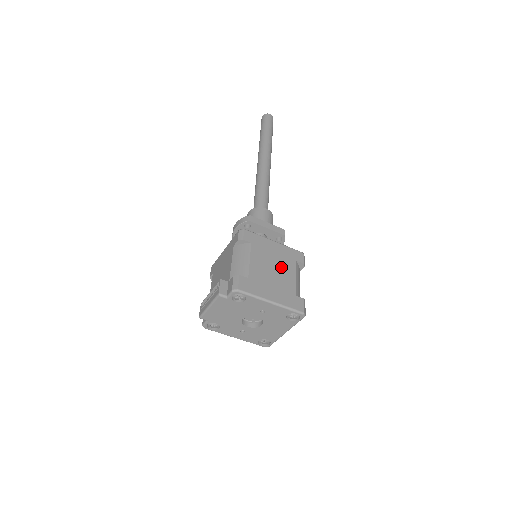
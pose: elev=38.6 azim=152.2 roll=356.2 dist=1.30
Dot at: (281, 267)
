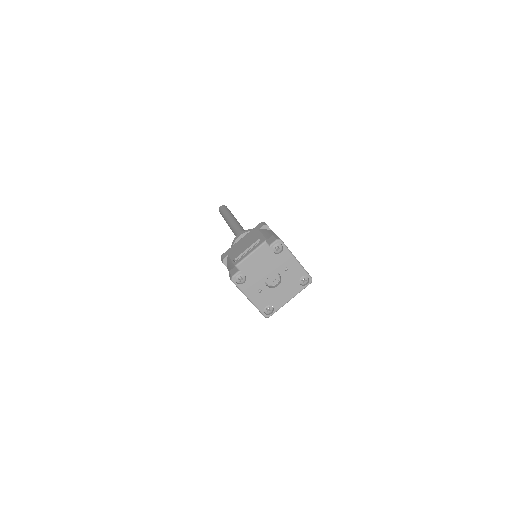
Dot at: occluded
